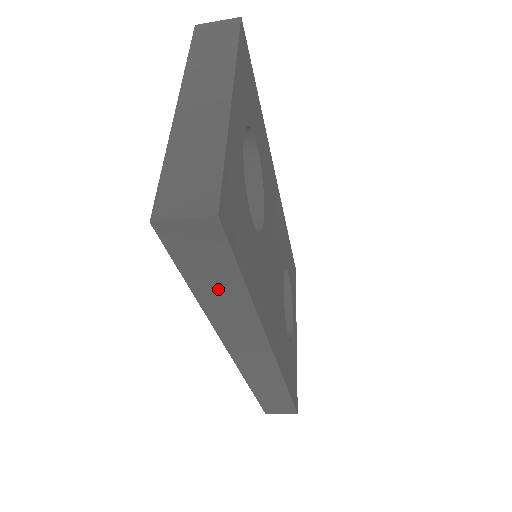
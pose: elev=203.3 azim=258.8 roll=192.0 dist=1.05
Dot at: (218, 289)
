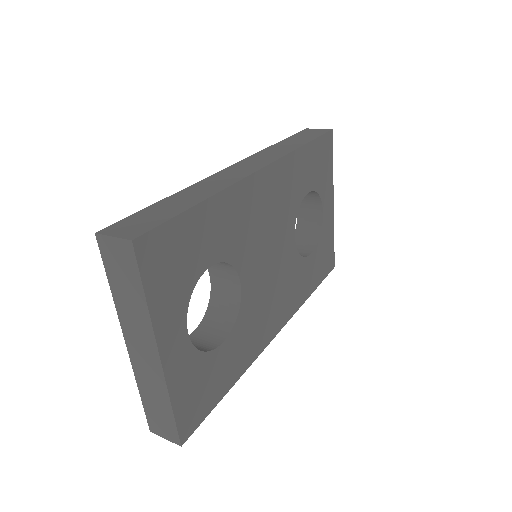
Dot at: occluded
